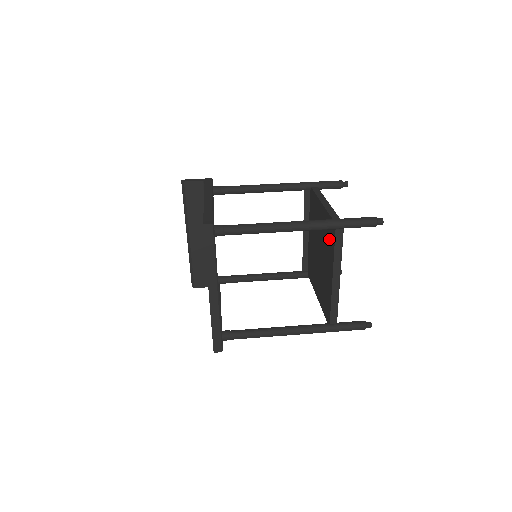
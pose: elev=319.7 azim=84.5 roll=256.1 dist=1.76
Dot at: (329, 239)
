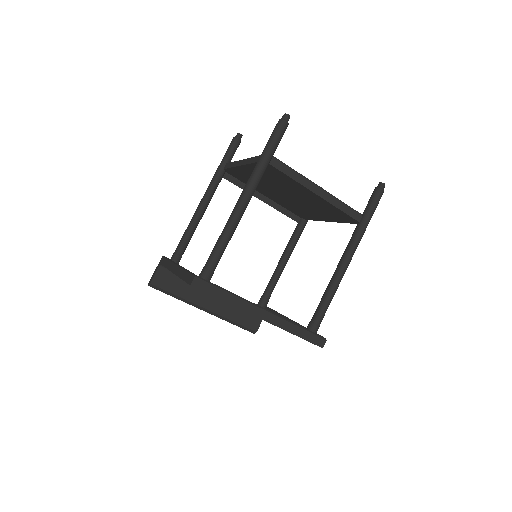
Dot at: (277, 177)
